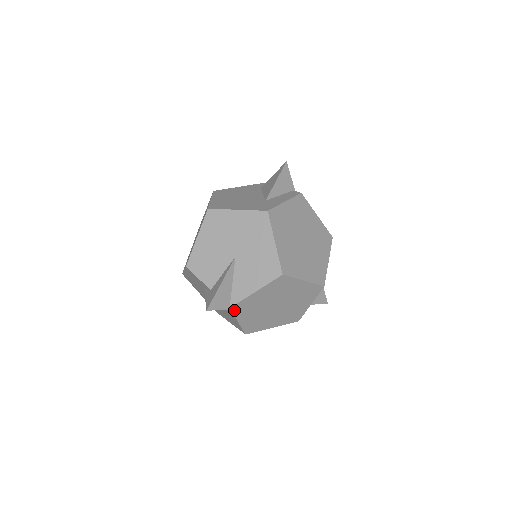
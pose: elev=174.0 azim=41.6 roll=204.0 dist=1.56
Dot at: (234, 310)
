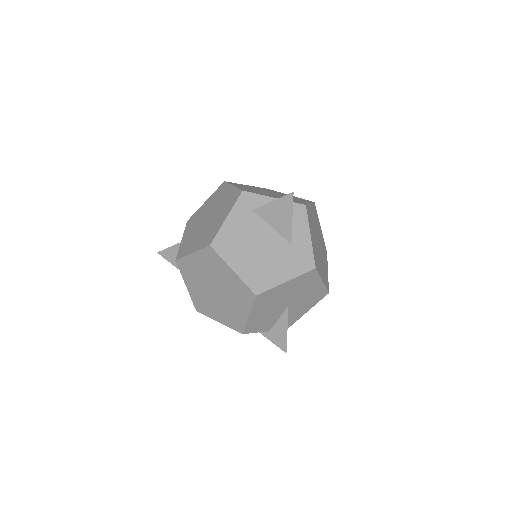
Dot at: occluded
